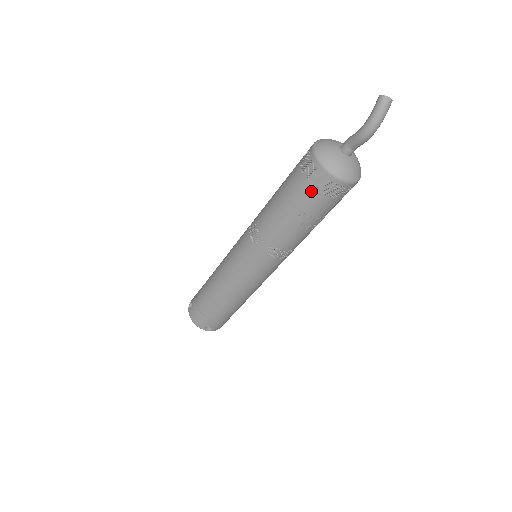
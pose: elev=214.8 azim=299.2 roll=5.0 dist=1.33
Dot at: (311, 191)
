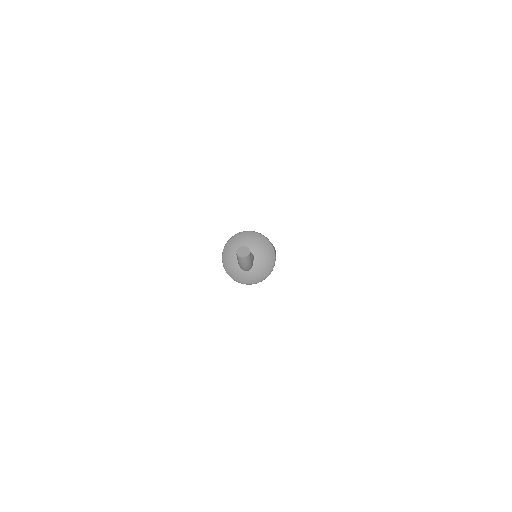
Dot at: occluded
